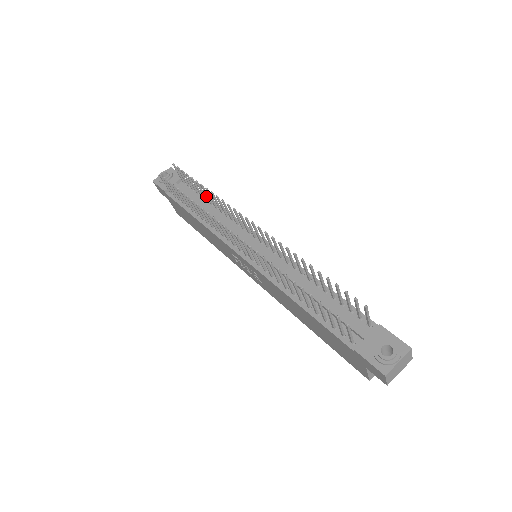
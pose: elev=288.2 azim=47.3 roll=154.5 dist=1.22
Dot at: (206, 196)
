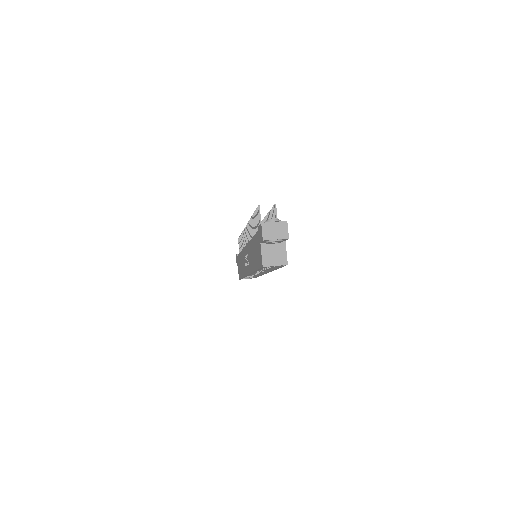
Dot at: occluded
